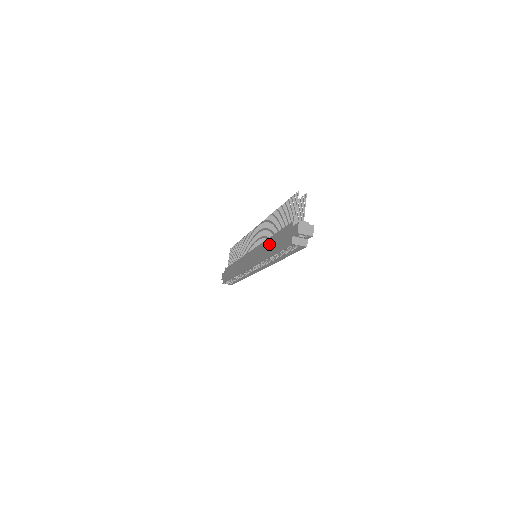
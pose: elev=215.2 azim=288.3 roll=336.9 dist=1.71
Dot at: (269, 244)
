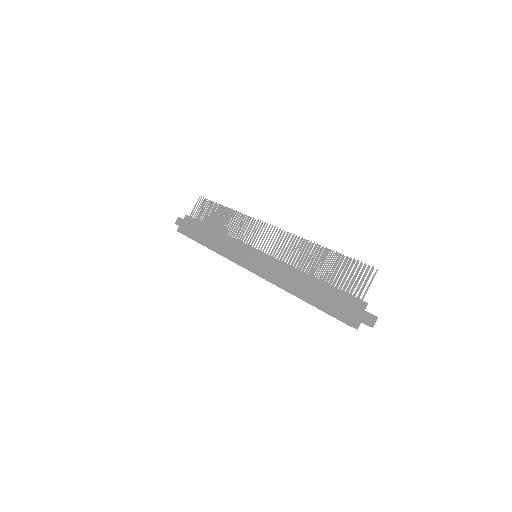
Dot at: (299, 281)
